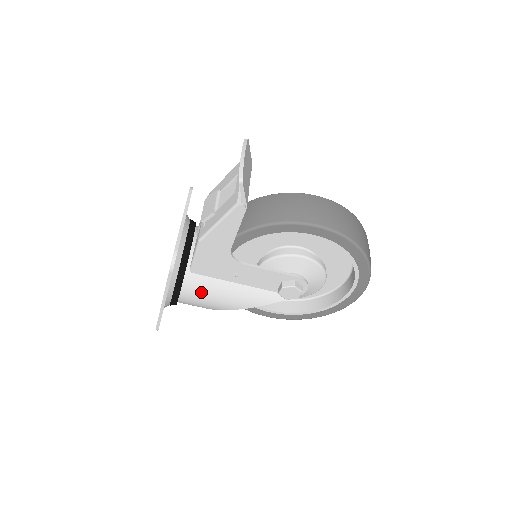
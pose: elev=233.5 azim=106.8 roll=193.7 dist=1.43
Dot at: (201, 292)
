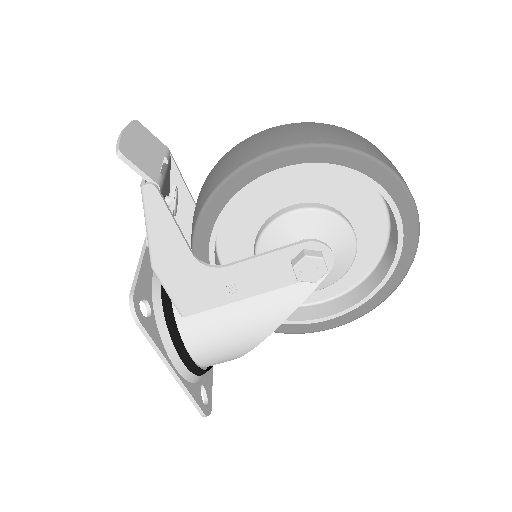
Dot at: (210, 335)
